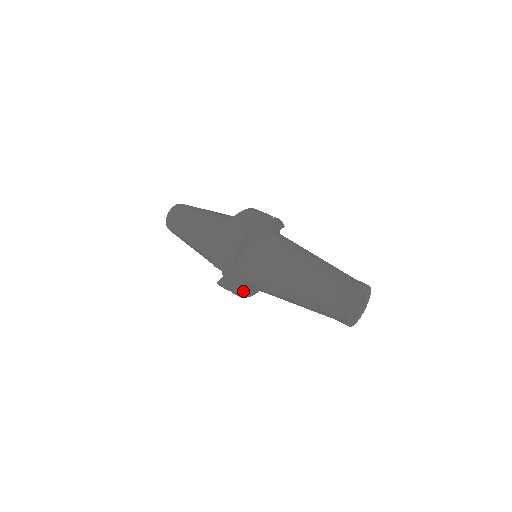
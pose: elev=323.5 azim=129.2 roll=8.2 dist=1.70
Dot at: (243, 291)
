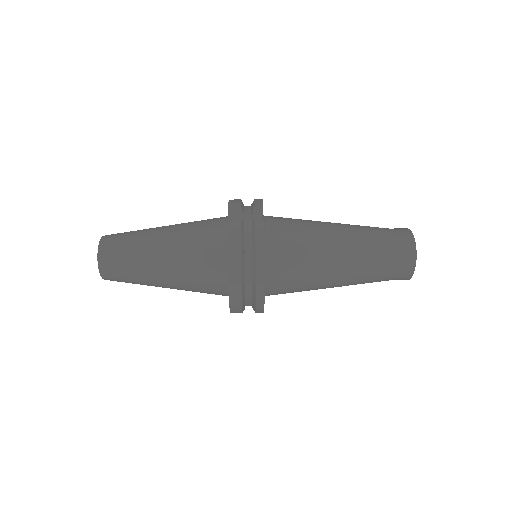
Dot at: occluded
